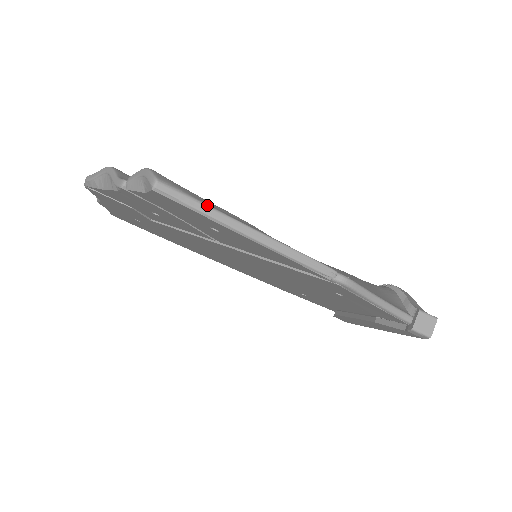
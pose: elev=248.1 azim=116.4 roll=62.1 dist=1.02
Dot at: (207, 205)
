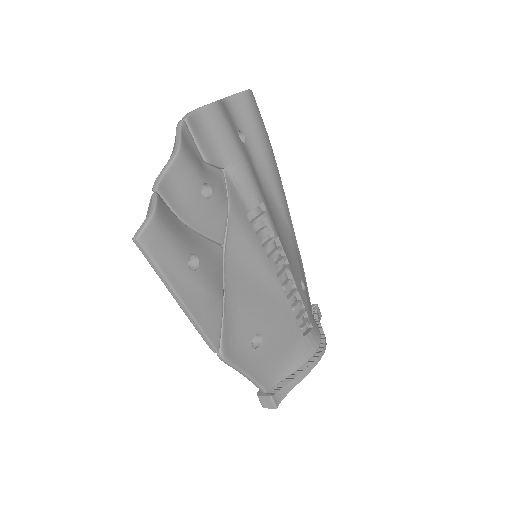
Dot at: (160, 270)
